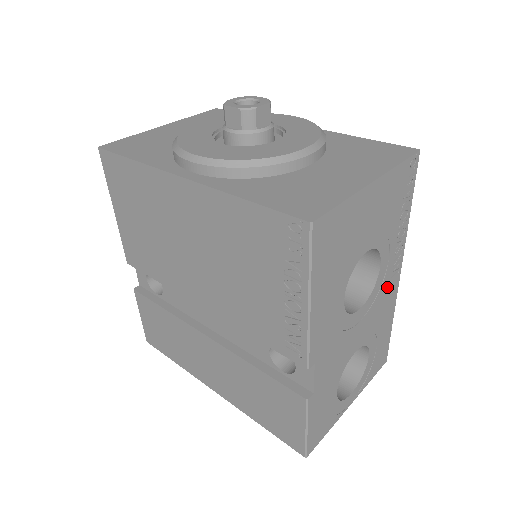
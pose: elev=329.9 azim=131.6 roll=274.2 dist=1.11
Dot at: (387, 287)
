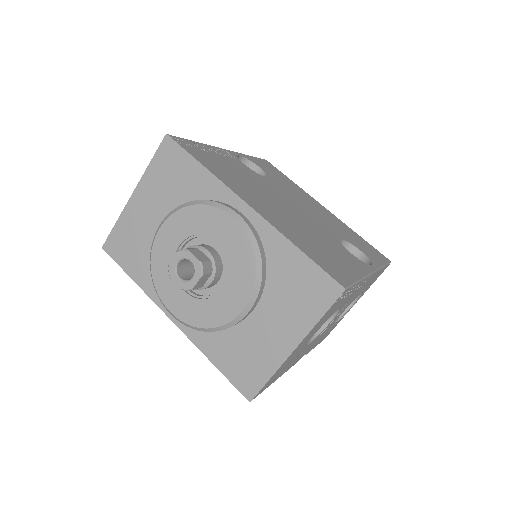
Dot at: occluded
